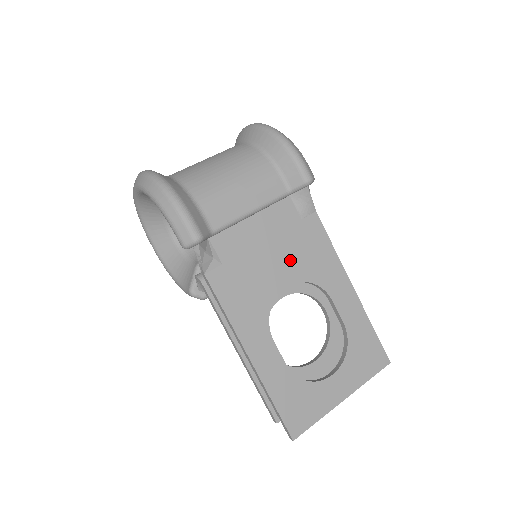
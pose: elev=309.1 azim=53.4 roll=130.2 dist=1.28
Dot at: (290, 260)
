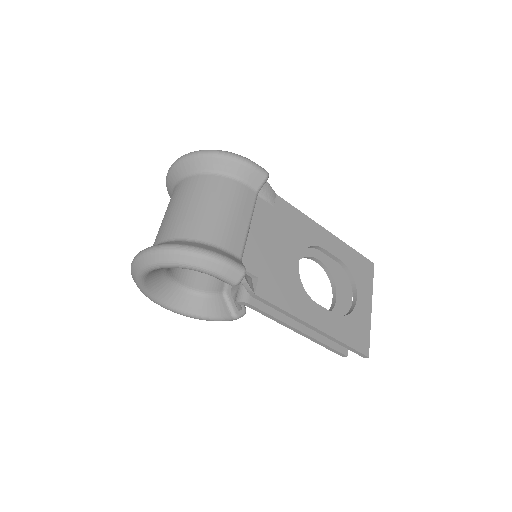
Dot at: (288, 241)
